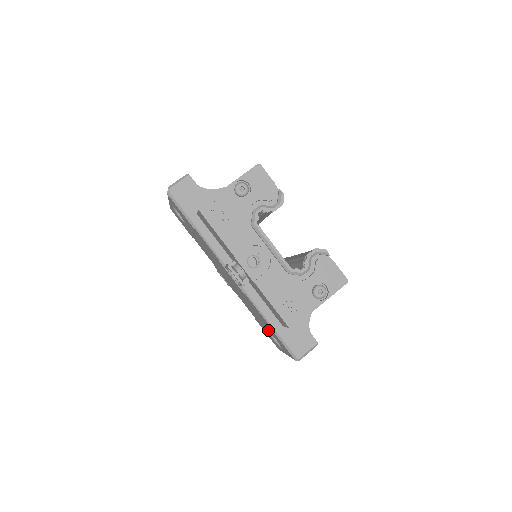
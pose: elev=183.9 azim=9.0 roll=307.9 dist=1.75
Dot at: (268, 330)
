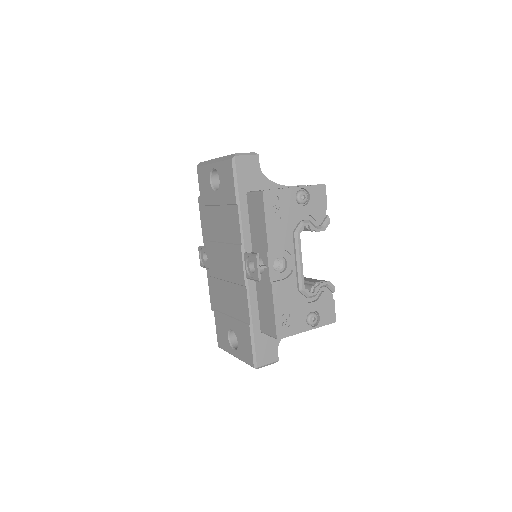
Dot at: (234, 327)
